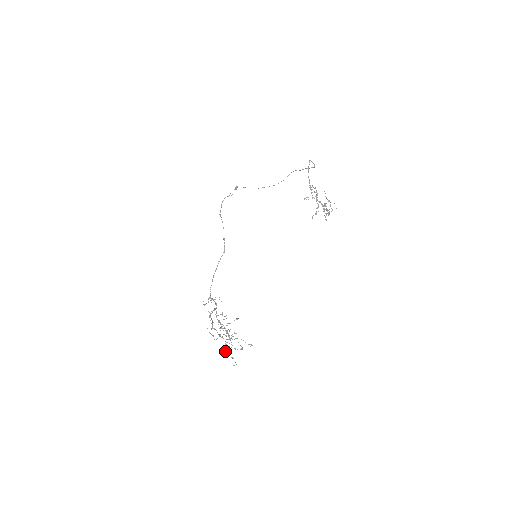
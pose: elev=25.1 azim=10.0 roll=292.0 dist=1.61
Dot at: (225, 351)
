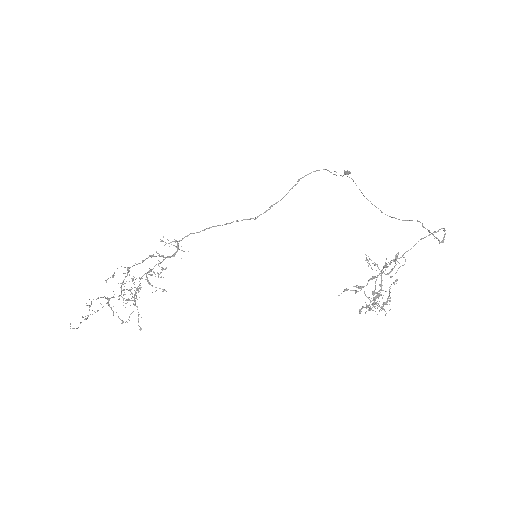
Dot at: (91, 303)
